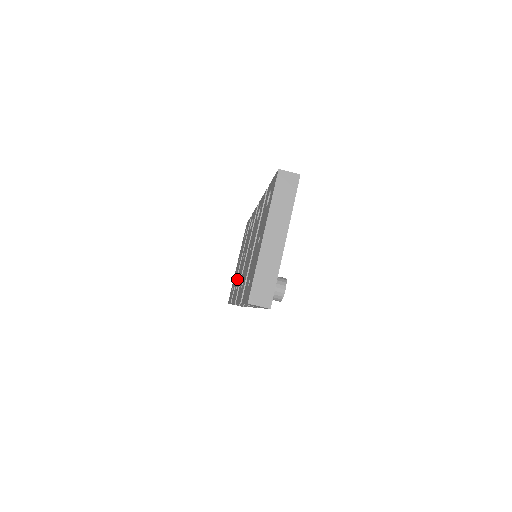
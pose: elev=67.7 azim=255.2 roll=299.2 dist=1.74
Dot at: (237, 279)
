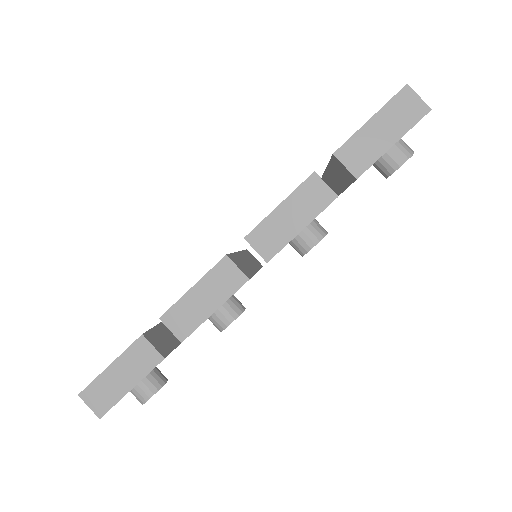
Dot at: occluded
